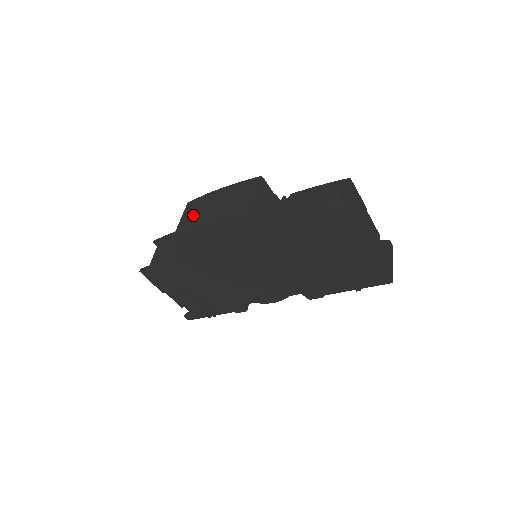
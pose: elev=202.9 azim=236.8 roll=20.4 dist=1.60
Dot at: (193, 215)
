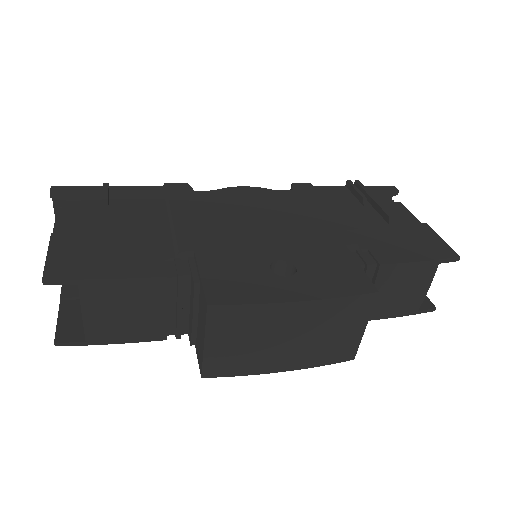
Dot at: (242, 346)
